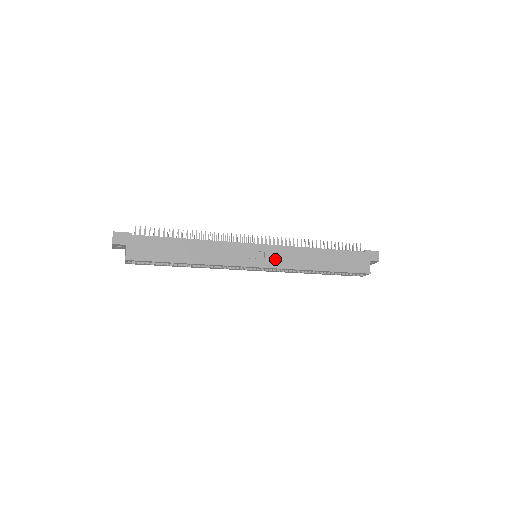
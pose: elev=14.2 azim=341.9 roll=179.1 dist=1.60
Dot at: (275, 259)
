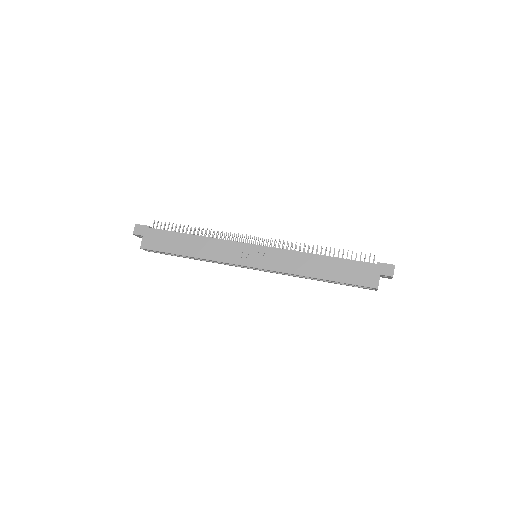
Dot at: (270, 261)
